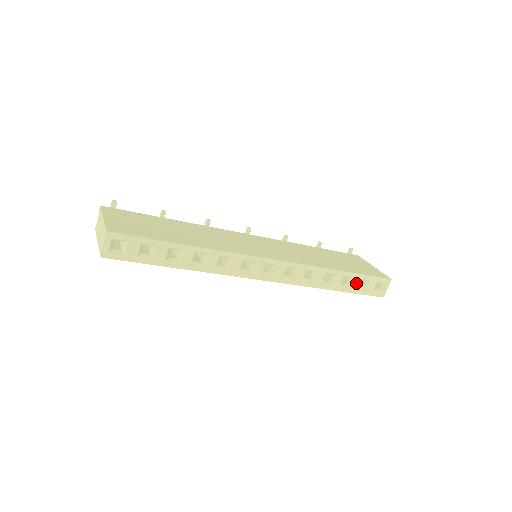
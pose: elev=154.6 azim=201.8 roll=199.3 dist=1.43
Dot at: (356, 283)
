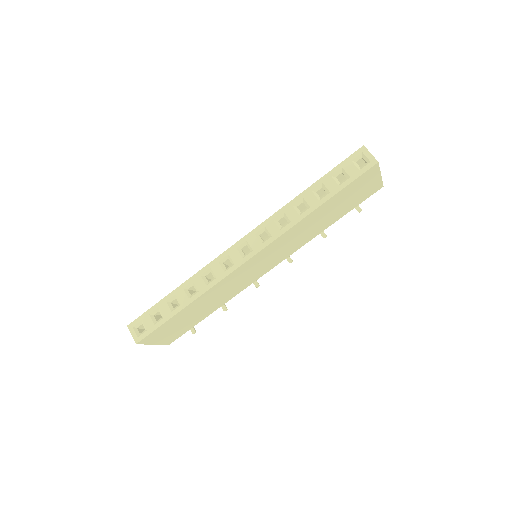
Dot at: (332, 183)
